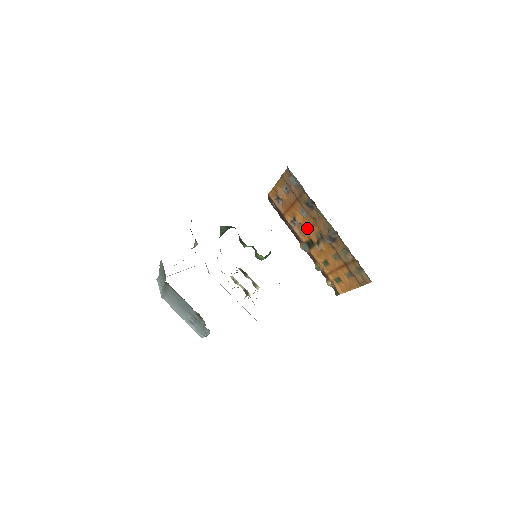
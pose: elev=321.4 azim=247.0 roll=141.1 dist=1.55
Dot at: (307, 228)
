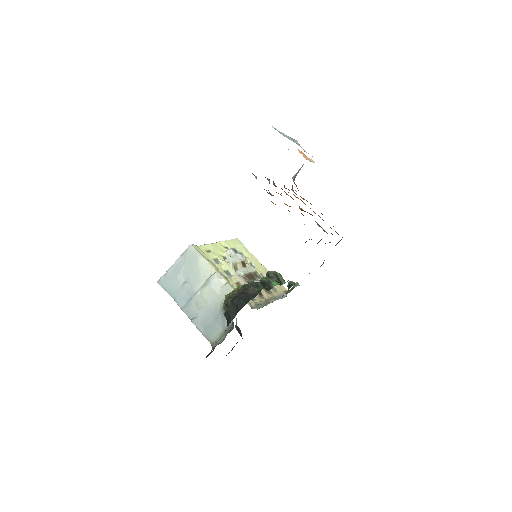
Dot at: occluded
